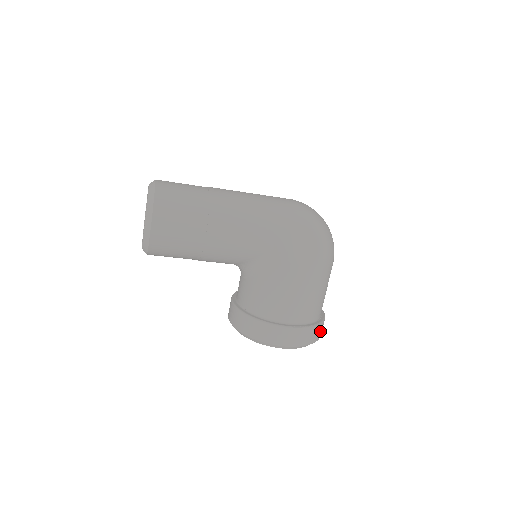
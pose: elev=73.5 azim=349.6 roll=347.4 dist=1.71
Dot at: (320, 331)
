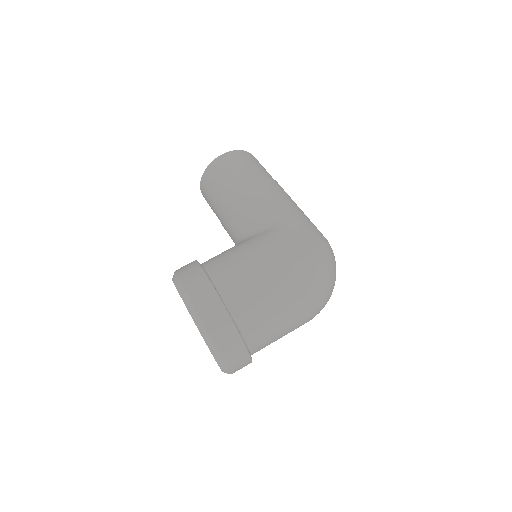
Dot at: (224, 336)
